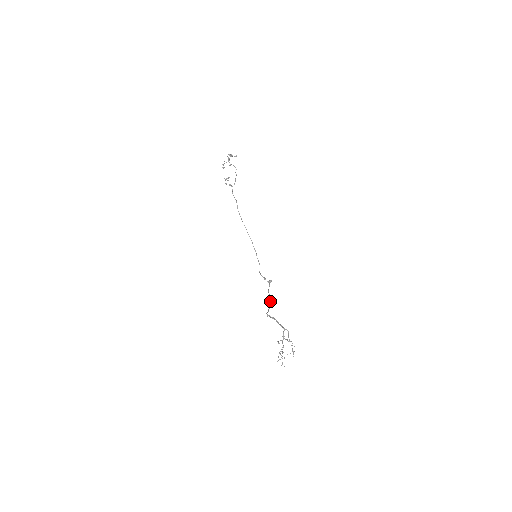
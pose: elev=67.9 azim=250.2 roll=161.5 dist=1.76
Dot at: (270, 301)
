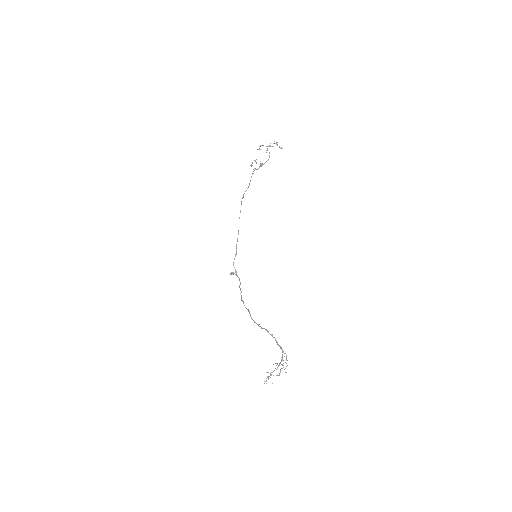
Dot at: occluded
